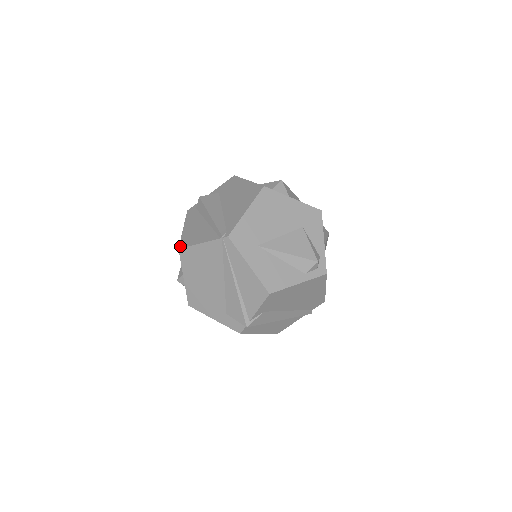
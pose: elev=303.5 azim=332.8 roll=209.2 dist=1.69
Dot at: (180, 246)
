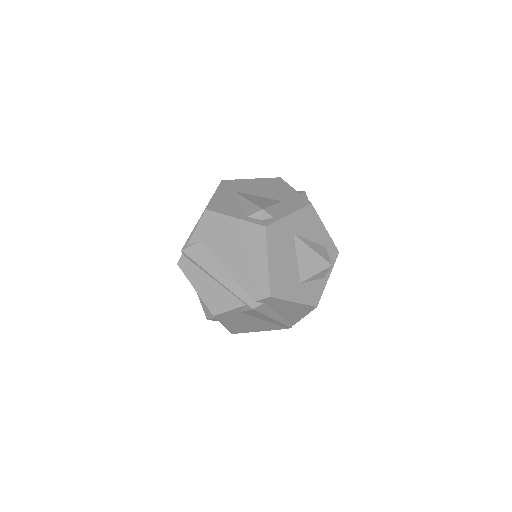
Dot at: occluded
